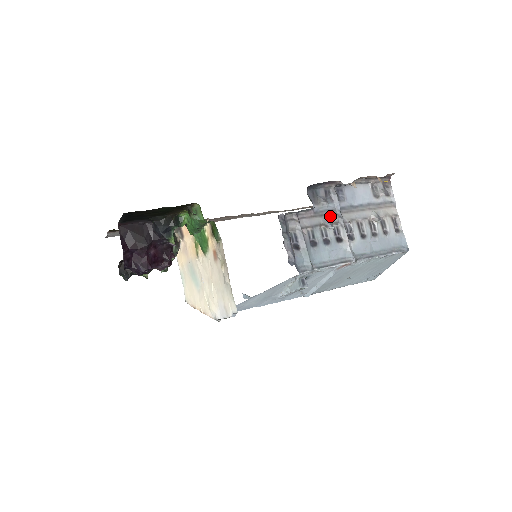
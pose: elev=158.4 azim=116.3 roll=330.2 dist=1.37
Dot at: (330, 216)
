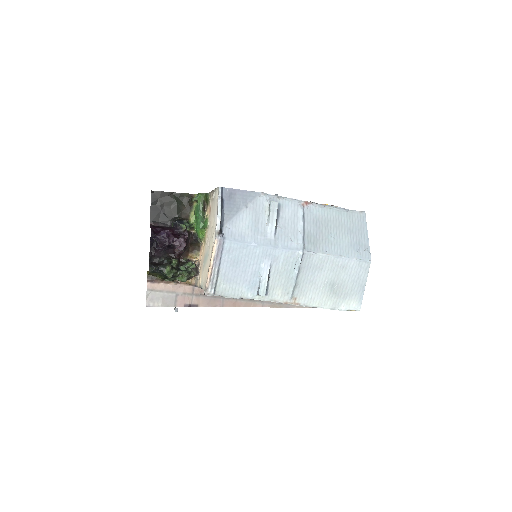
Dot at: occluded
